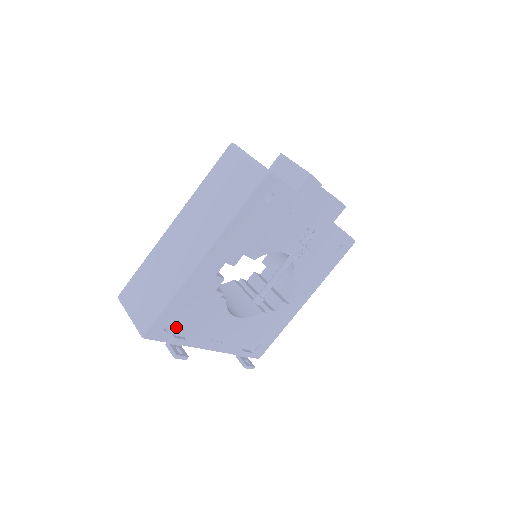
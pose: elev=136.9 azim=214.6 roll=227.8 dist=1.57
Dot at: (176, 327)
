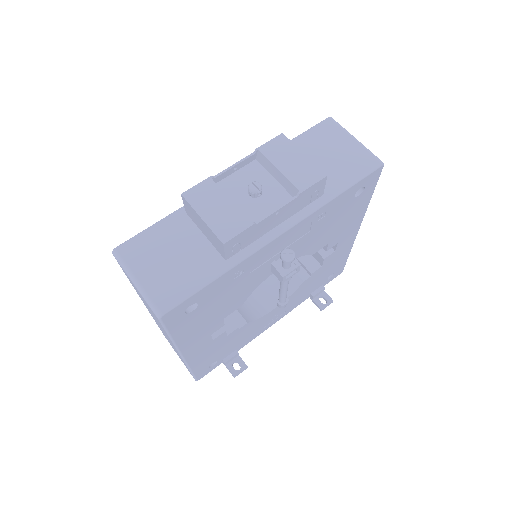
Dot at: (219, 359)
